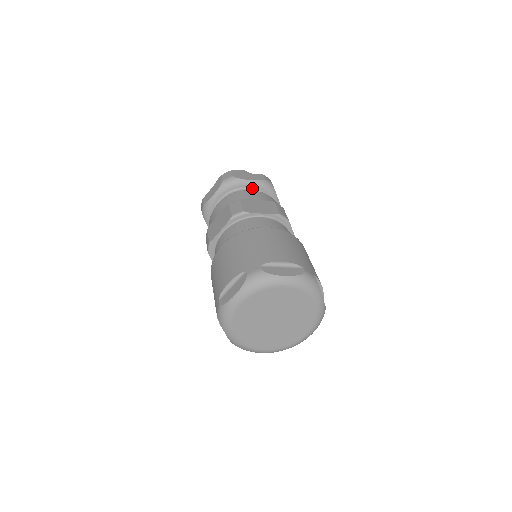
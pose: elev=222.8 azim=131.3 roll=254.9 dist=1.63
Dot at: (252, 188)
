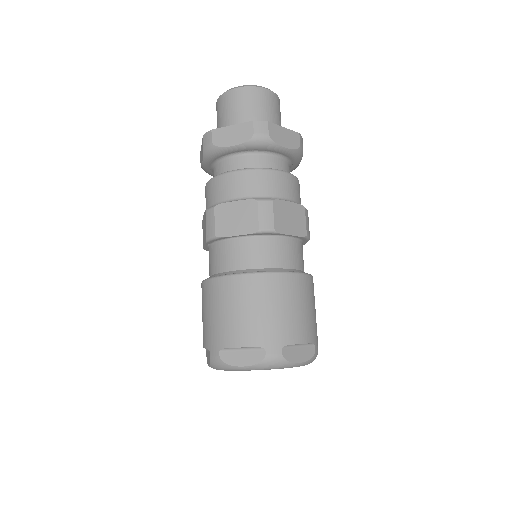
Dot at: (282, 155)
